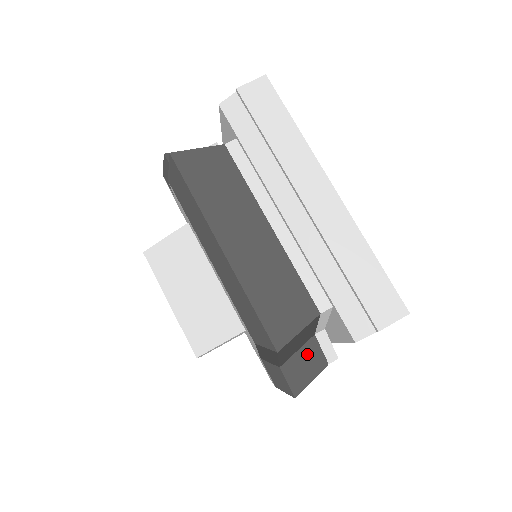
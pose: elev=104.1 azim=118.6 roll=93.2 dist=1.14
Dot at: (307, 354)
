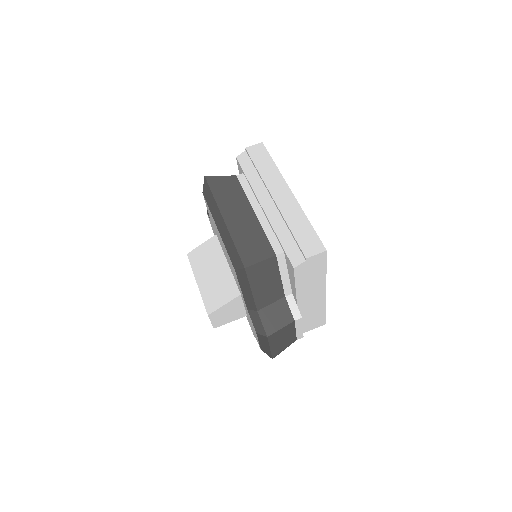
Dot at: (278, 308)
